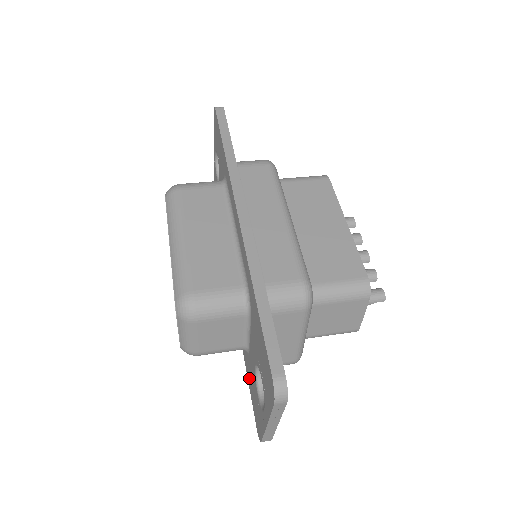
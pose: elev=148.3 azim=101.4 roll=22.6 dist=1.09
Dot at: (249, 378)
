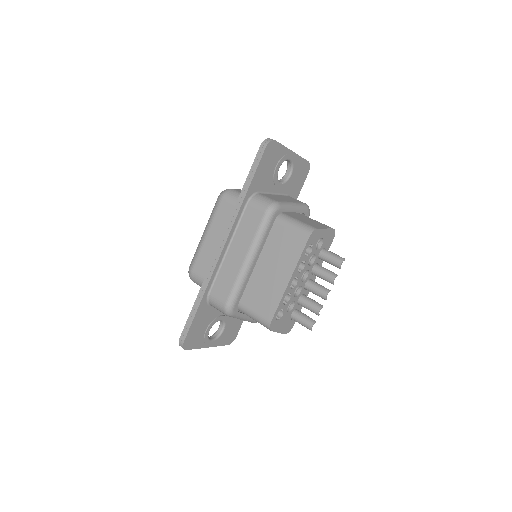
Dot at: occluded
